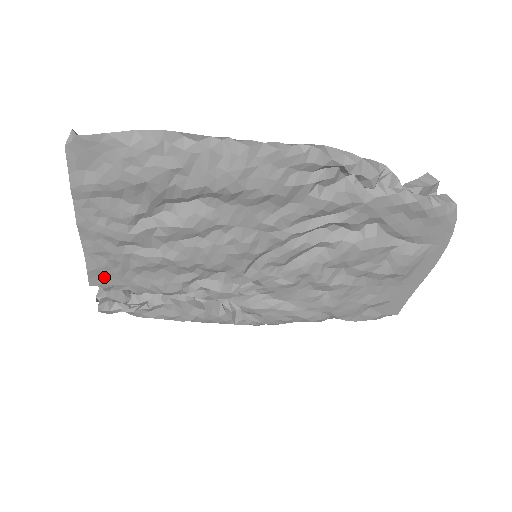
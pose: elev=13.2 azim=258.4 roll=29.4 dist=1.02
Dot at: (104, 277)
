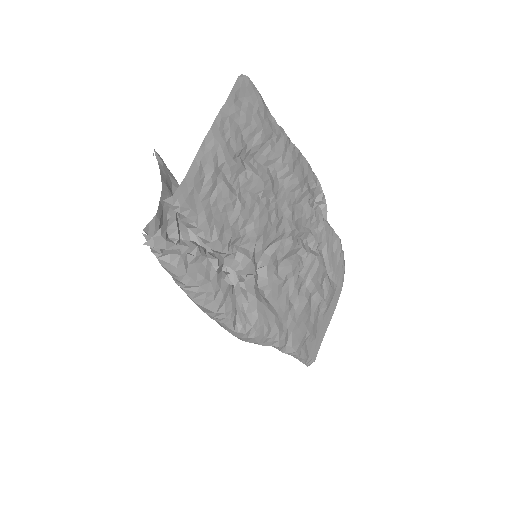
Dot at: (190, 193)
